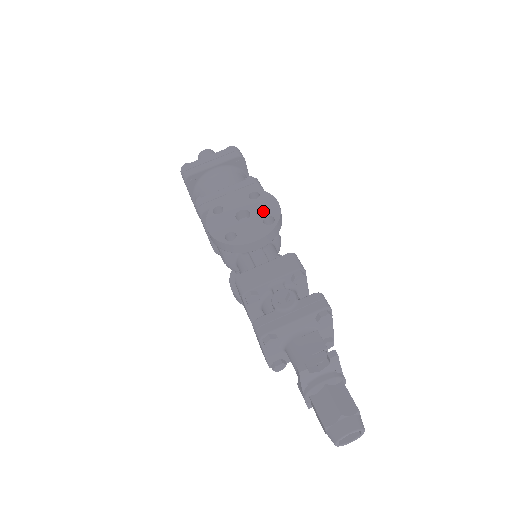
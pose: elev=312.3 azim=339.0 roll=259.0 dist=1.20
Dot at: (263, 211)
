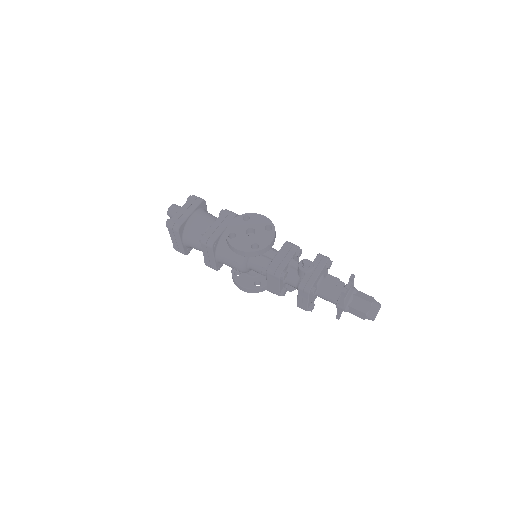
Dot at: (260, 224)
